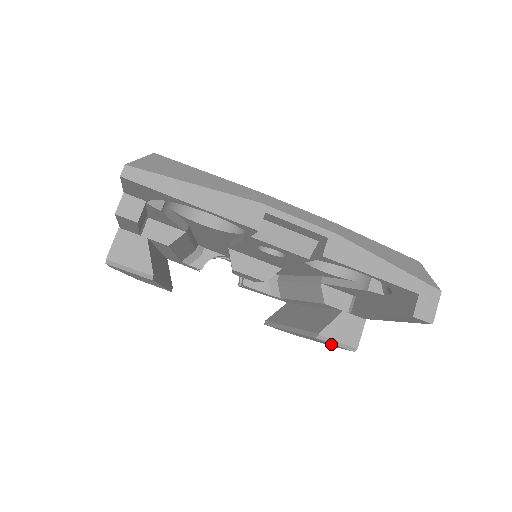
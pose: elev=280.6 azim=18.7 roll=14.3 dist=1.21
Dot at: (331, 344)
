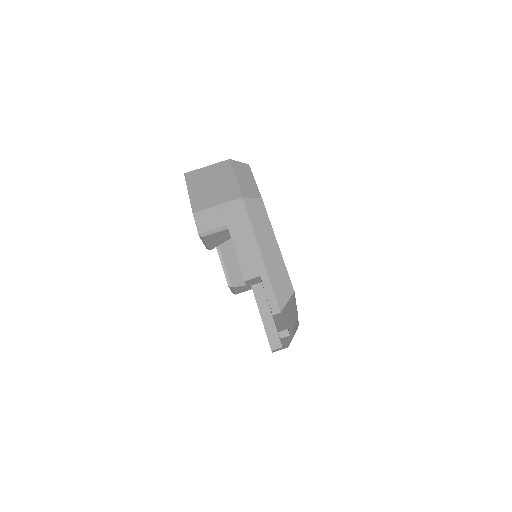
Dot at: occluded
